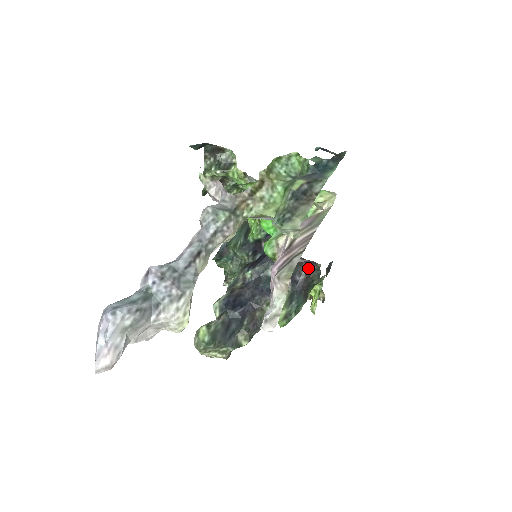
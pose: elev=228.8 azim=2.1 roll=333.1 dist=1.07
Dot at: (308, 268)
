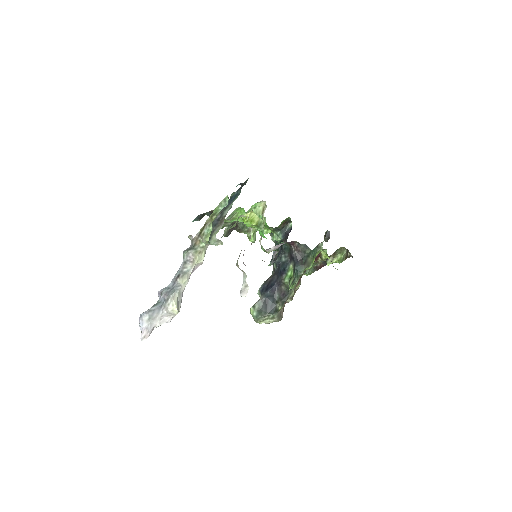
Dot at: (293, 246)
